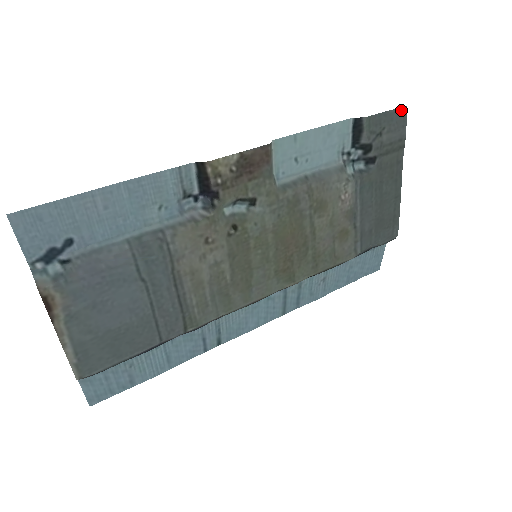
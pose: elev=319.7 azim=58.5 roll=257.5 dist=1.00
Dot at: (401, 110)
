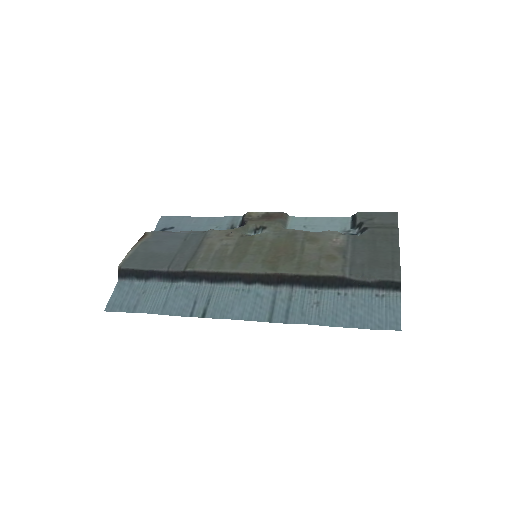
Dot at: (391, 213)
